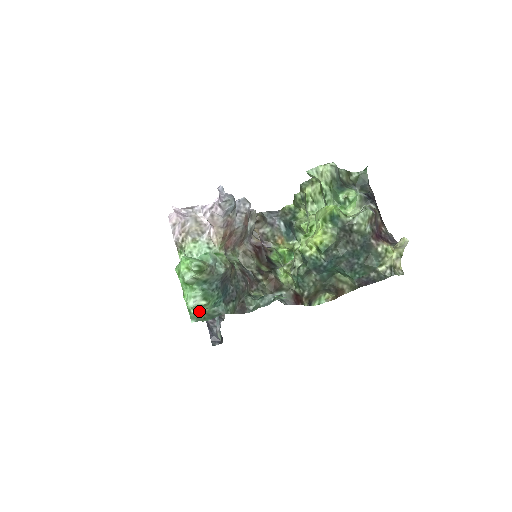
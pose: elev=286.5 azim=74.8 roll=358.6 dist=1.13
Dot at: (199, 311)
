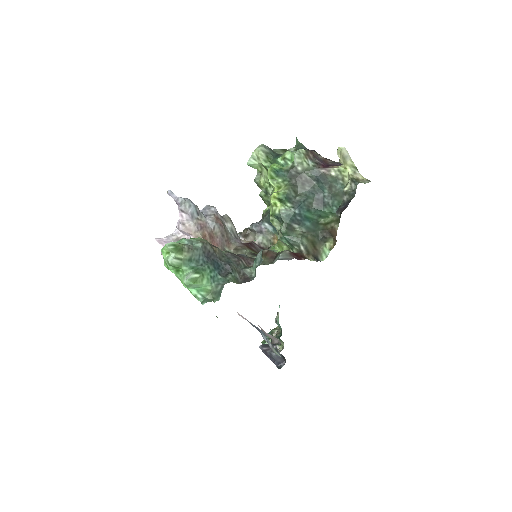
Dot at: (204, 292)
